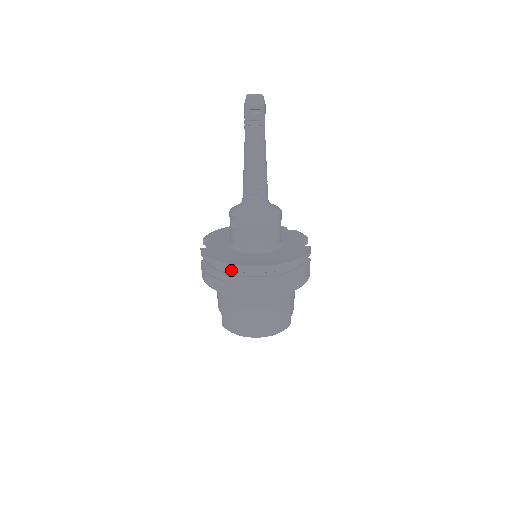
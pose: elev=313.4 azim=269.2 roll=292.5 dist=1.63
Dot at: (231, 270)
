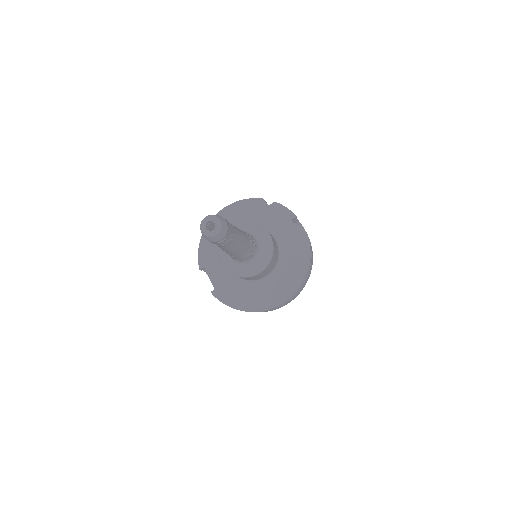
Dot at: occluded
